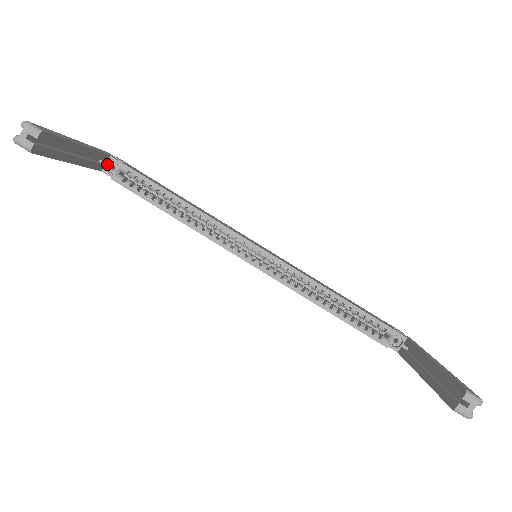
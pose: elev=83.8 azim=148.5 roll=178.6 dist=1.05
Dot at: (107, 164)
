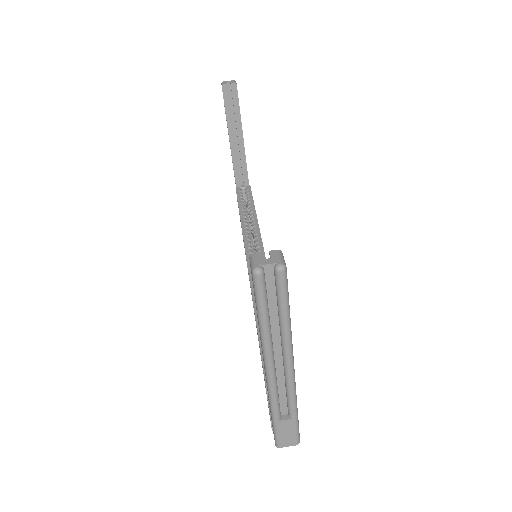
Dot at: occluded
